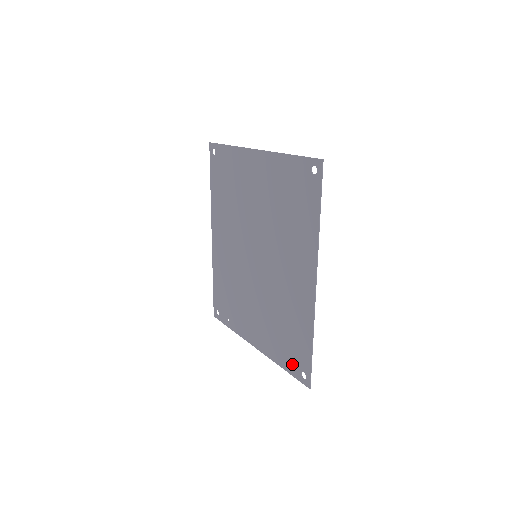
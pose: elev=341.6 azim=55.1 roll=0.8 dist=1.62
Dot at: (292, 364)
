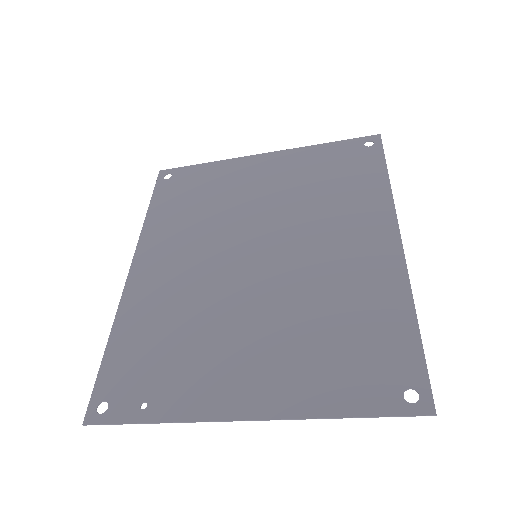
Dot at: (372, 389)
